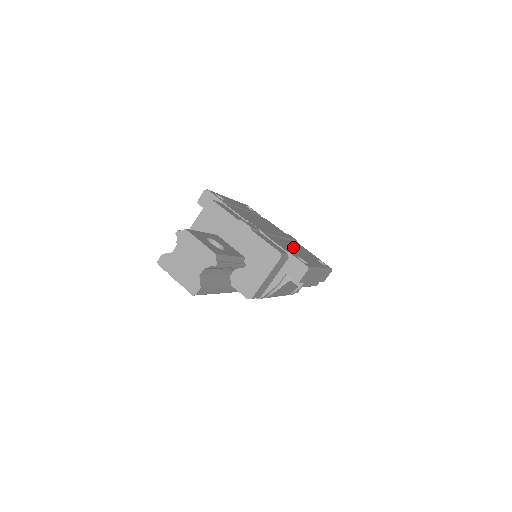
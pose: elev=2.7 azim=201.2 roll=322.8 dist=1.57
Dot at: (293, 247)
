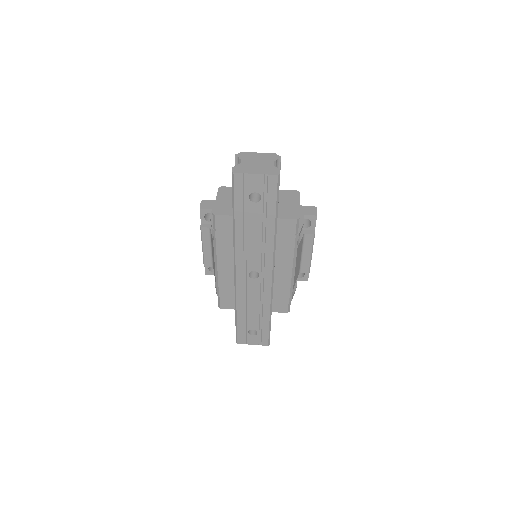
Dot at: occluded
